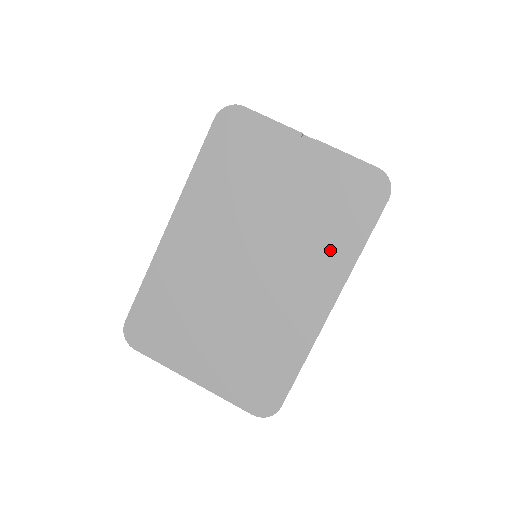
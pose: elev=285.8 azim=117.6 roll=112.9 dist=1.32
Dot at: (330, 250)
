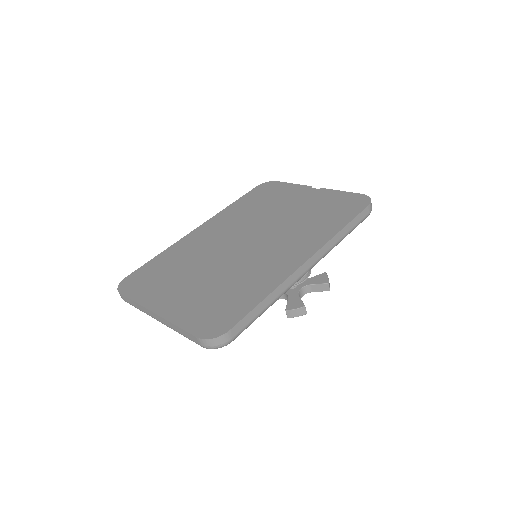
Dot at: (315, 230)
